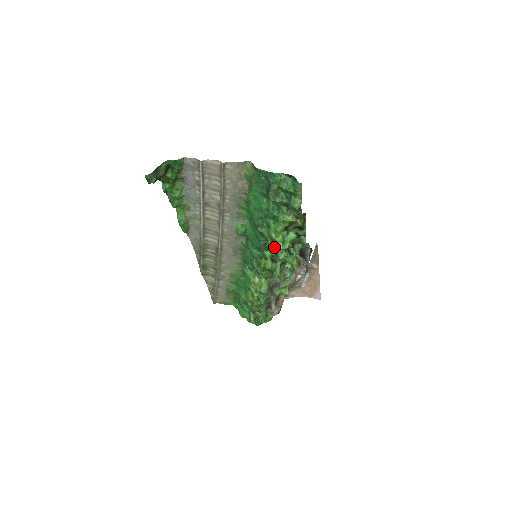
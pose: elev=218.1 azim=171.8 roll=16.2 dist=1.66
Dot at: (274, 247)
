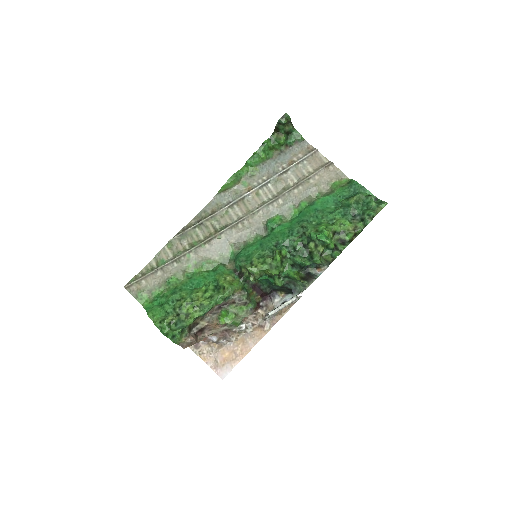
Dot at: (318, 234)
